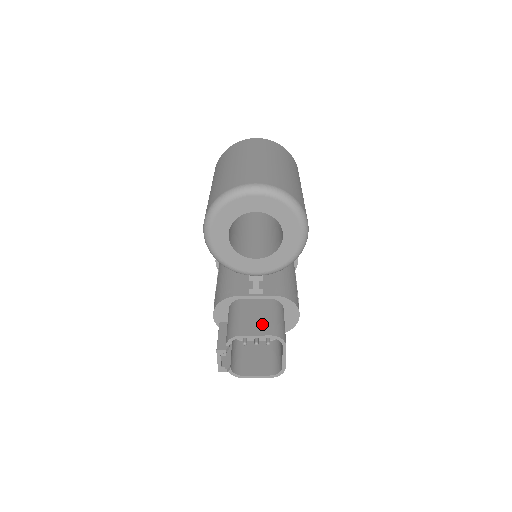
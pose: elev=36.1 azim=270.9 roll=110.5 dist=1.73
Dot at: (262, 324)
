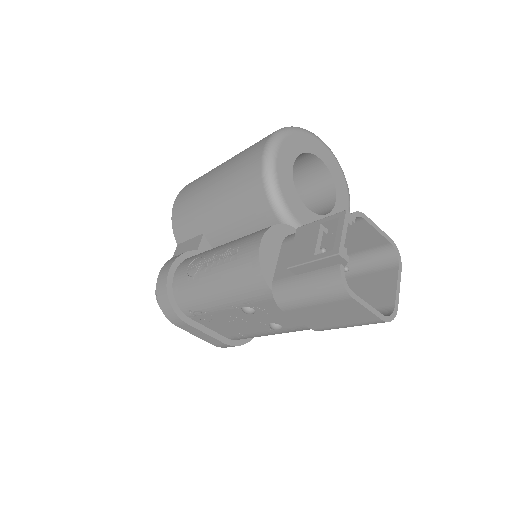
Dot at: occluded
